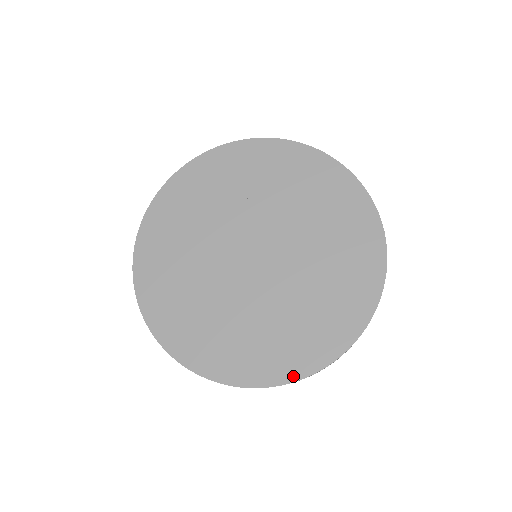
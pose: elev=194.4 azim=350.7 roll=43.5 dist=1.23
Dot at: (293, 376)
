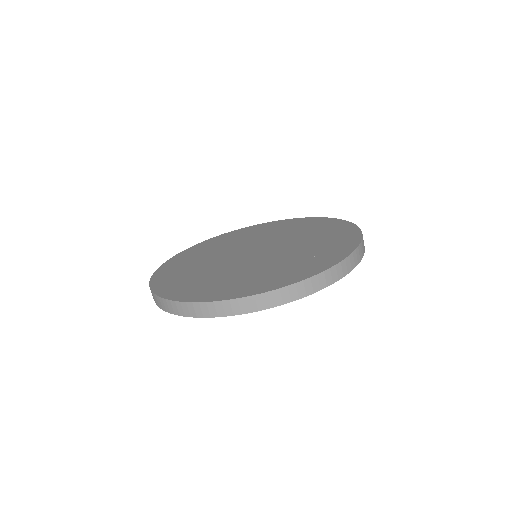
Dot at: (343, 256)
